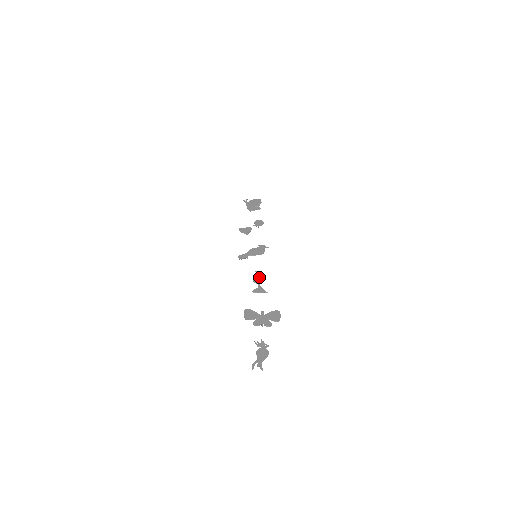
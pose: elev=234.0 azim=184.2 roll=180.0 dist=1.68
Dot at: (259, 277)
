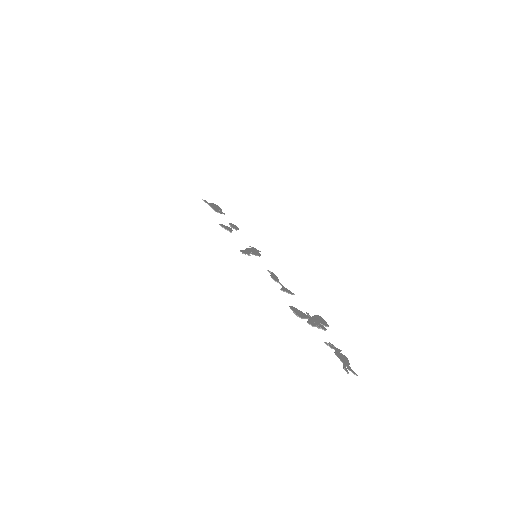
Dot at: (276, 277)
